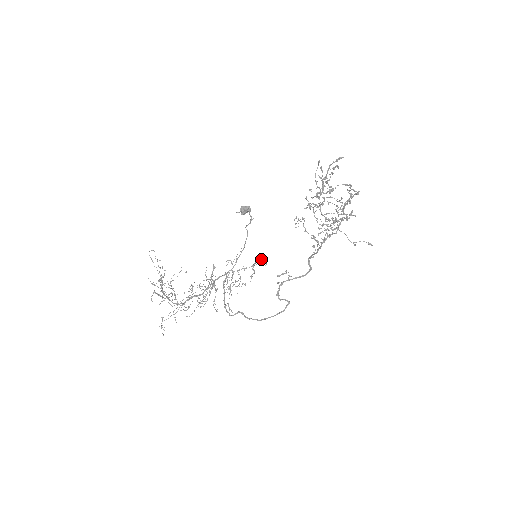
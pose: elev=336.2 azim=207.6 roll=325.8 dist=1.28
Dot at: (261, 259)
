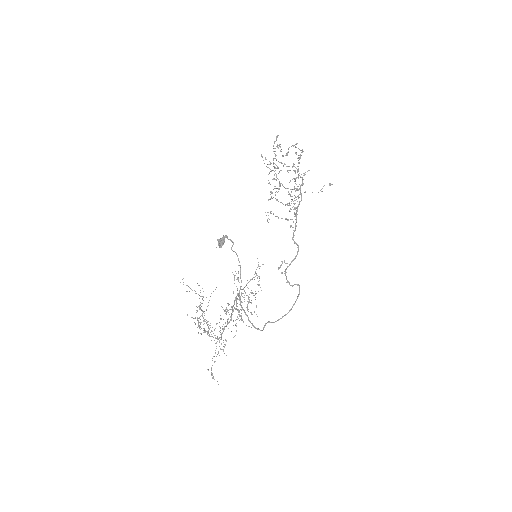
Dot at: (258, 264)
